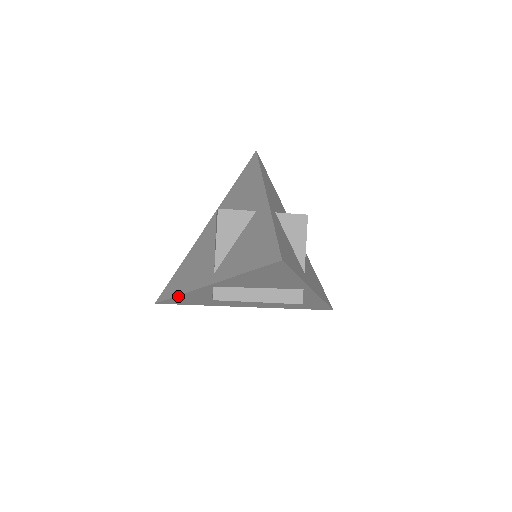
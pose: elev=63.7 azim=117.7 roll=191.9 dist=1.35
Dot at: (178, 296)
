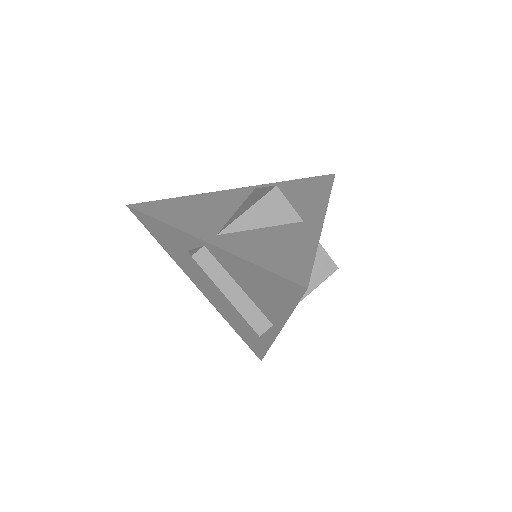
Dot at: (158, 220)
